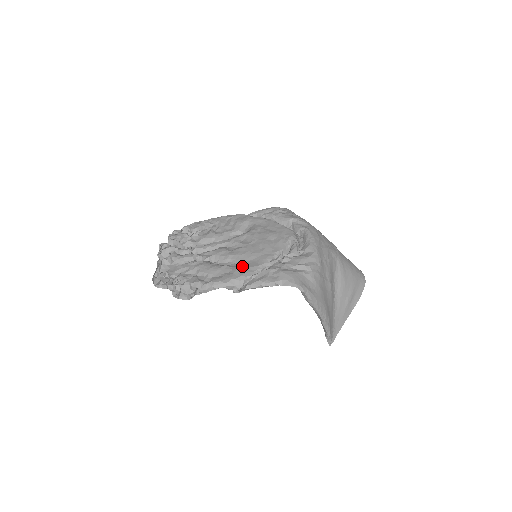
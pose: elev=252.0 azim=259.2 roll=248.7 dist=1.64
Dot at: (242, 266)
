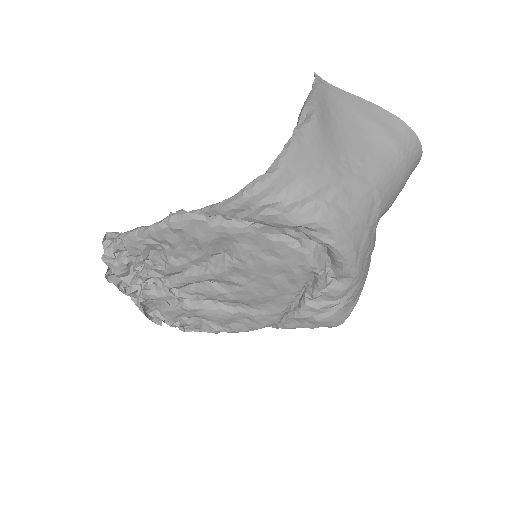
Dot at: (259, 314)
